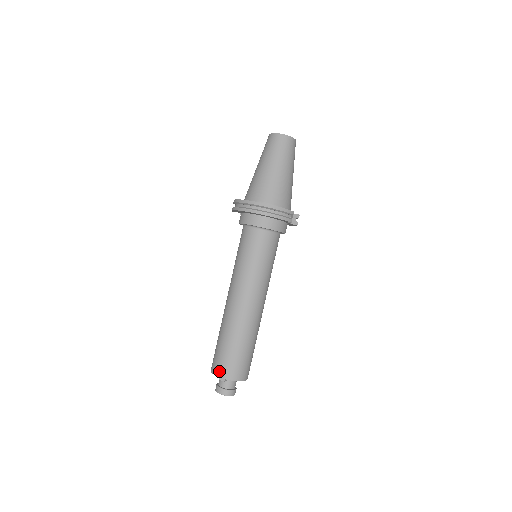
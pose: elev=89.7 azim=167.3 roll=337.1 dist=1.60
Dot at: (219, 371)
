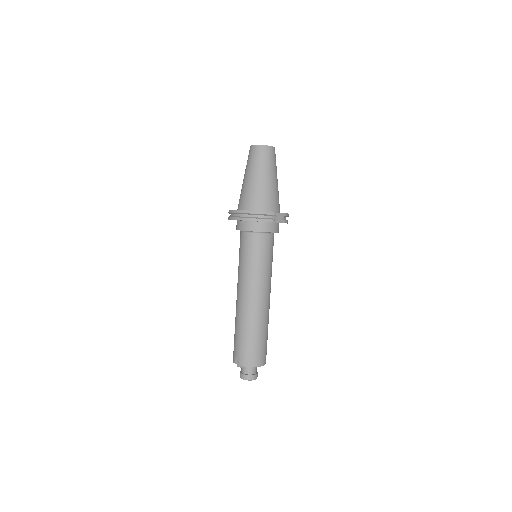
Dot at: (236, 359)
